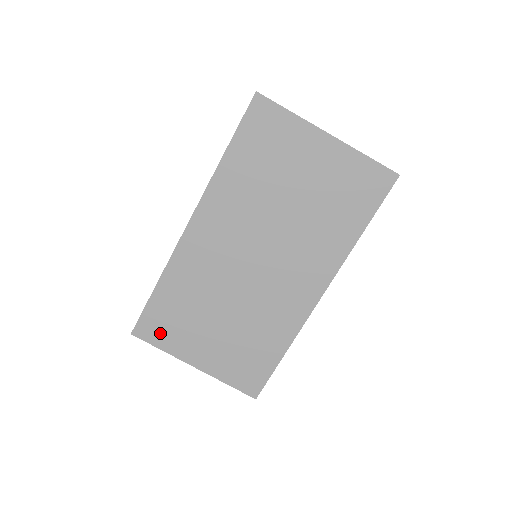
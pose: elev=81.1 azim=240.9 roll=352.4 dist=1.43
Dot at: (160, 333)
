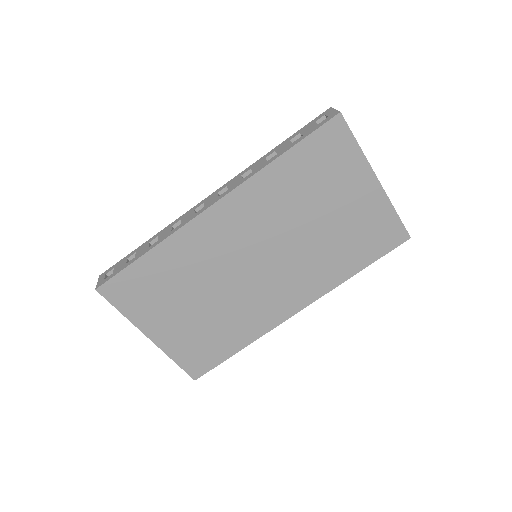
Dot at: (129, 298)
